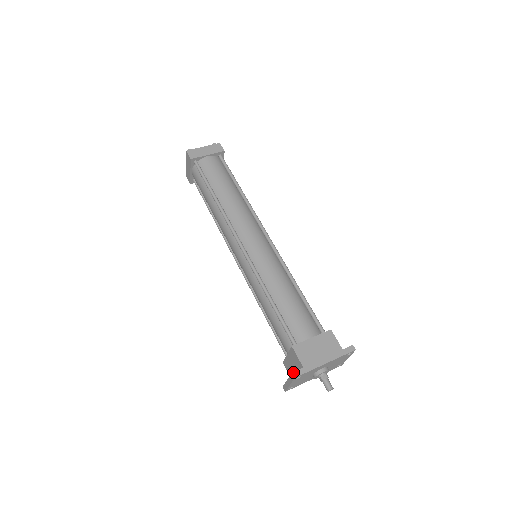
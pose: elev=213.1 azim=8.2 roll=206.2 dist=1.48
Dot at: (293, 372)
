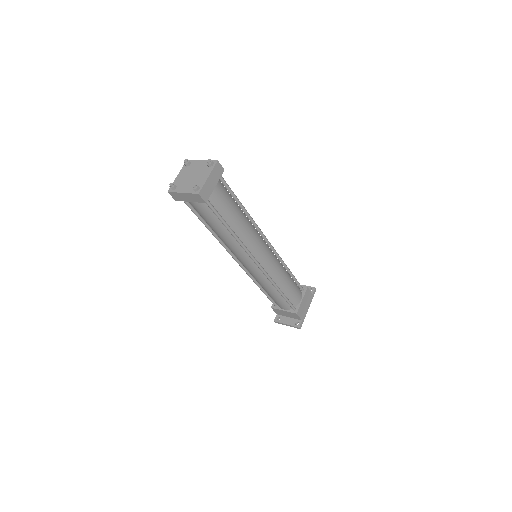
Dot at: (299, 327)
